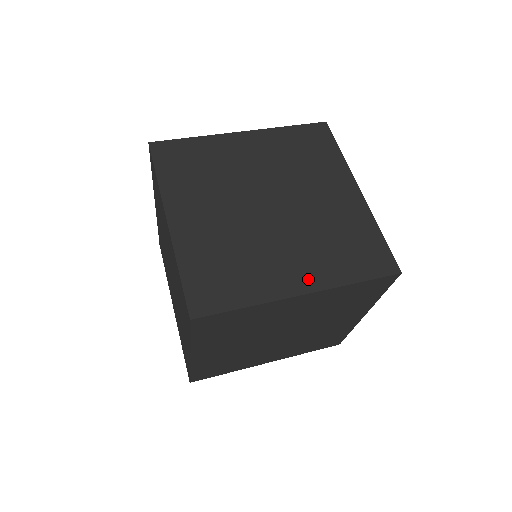
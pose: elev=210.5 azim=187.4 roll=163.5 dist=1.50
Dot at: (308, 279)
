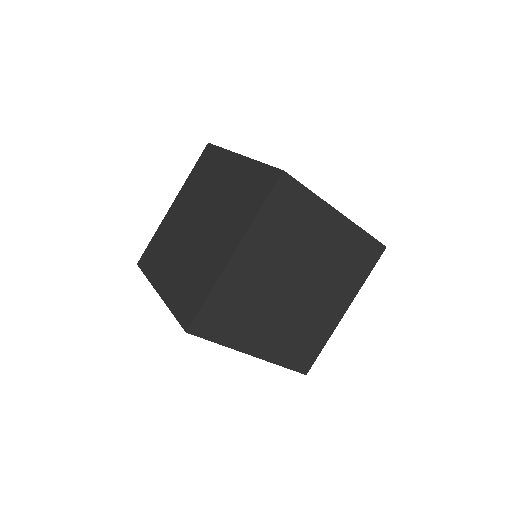
Dot at: (344, 302)
